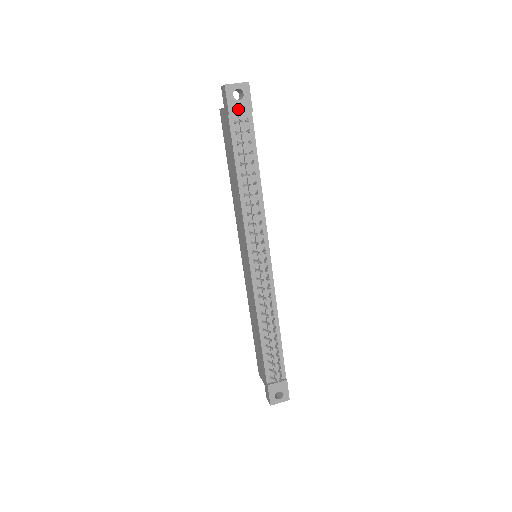
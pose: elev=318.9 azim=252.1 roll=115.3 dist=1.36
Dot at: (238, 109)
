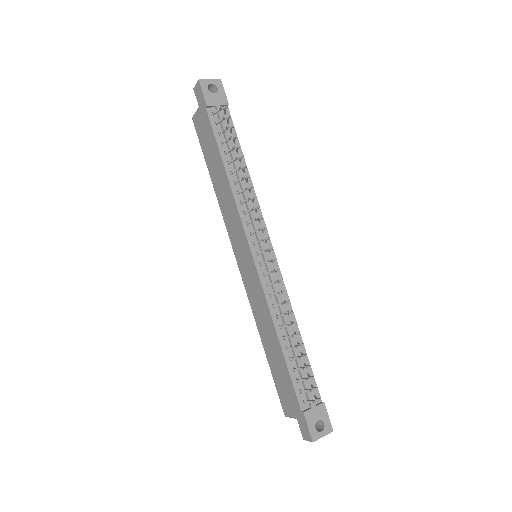
Dot at: (215, 101)
